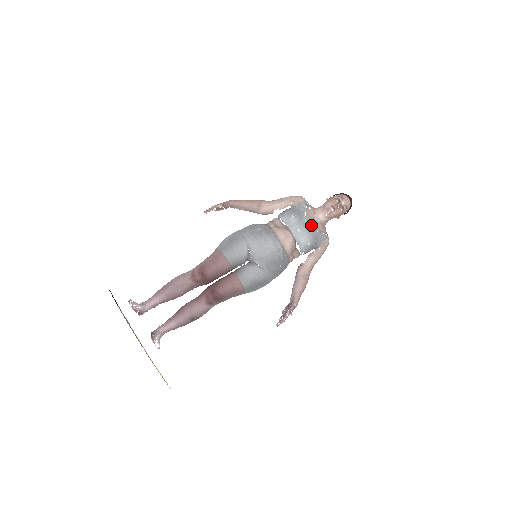
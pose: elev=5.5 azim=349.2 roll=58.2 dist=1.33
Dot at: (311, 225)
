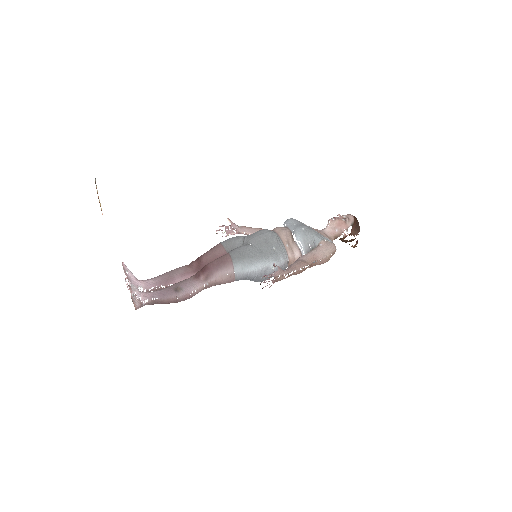
Dot at: occluded
